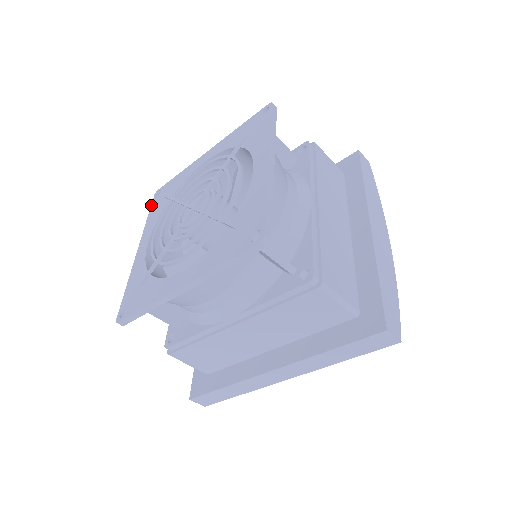
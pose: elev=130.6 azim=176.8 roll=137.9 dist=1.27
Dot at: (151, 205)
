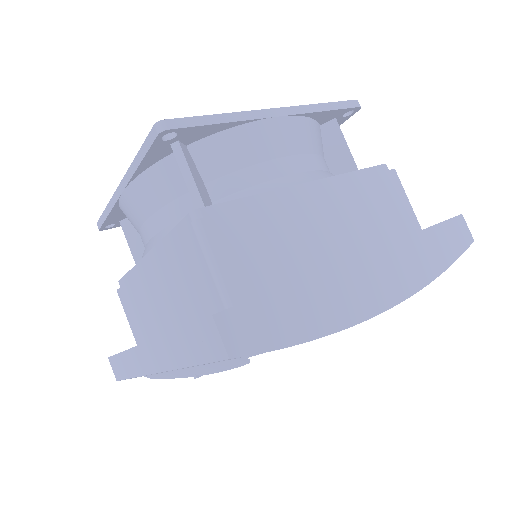
Dot at: occluded
